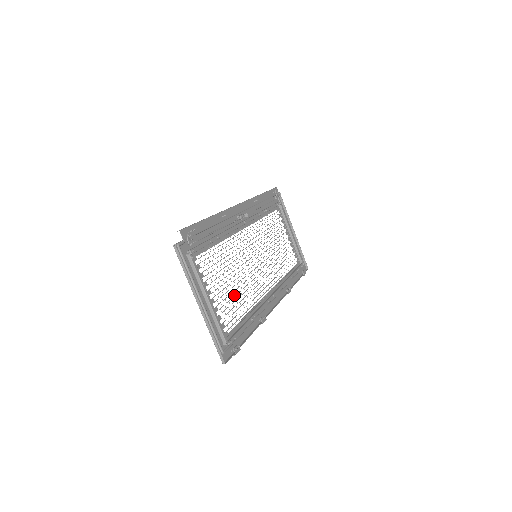
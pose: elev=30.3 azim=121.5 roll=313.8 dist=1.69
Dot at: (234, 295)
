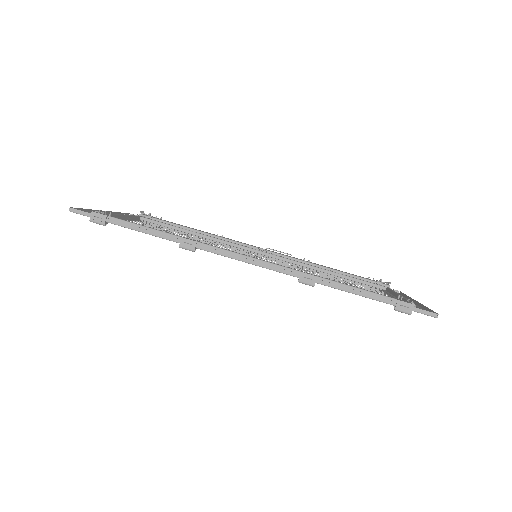
Dot at: occluded
